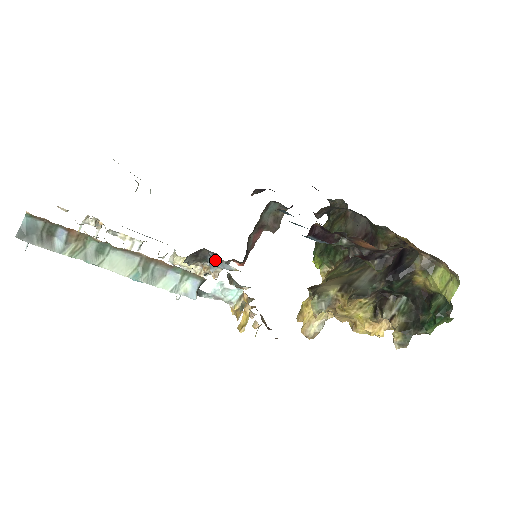
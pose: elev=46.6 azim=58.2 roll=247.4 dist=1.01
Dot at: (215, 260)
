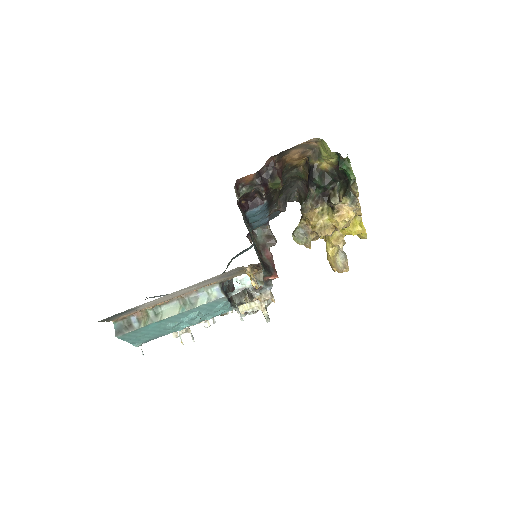
Dot at: occluded
